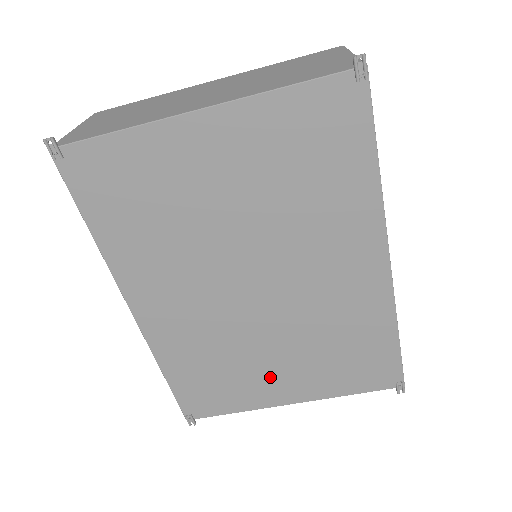
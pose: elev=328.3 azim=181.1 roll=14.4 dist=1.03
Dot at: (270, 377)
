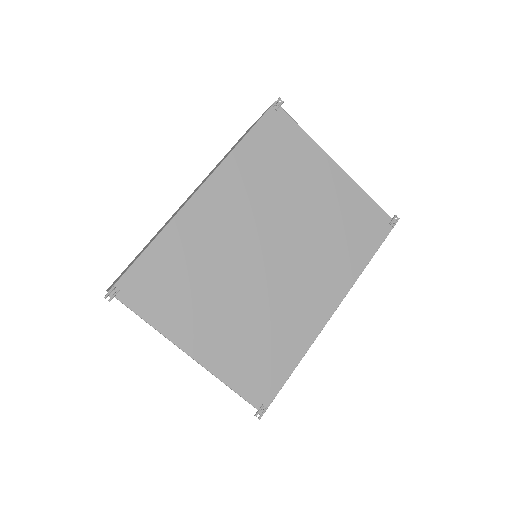
Dot at: (205, 318)
